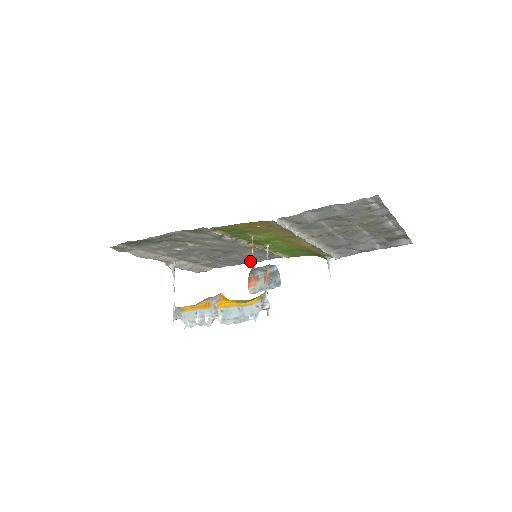
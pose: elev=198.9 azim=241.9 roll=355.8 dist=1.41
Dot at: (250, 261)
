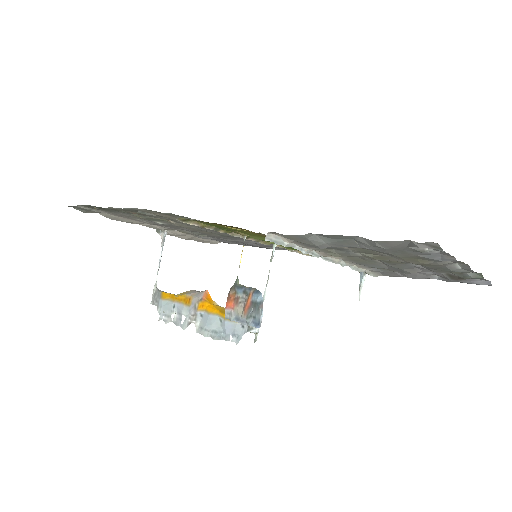
Dot at: (263, 247)
